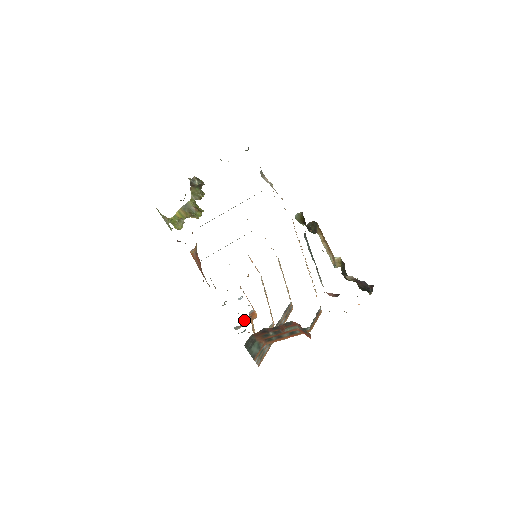
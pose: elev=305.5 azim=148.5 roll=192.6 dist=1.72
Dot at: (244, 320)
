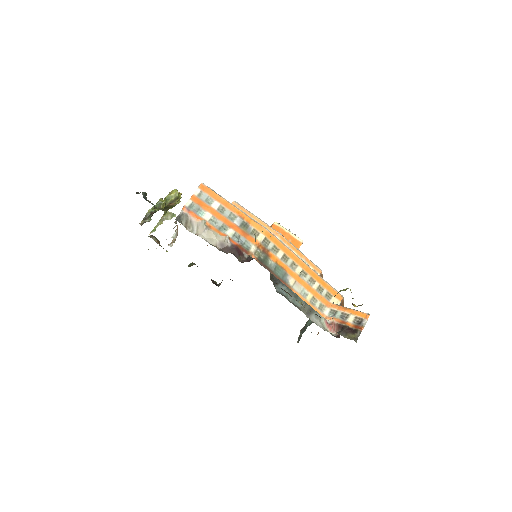
Dot at: occluded
